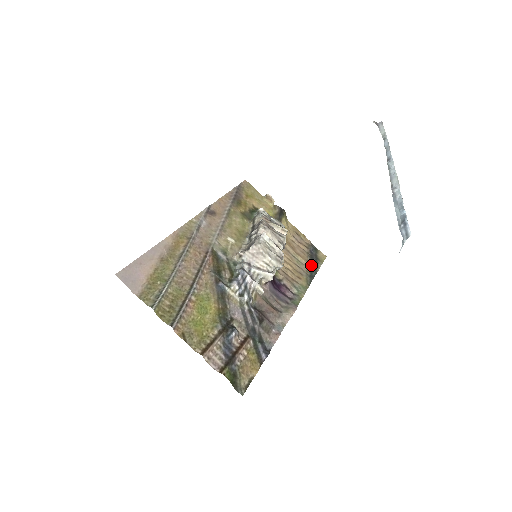
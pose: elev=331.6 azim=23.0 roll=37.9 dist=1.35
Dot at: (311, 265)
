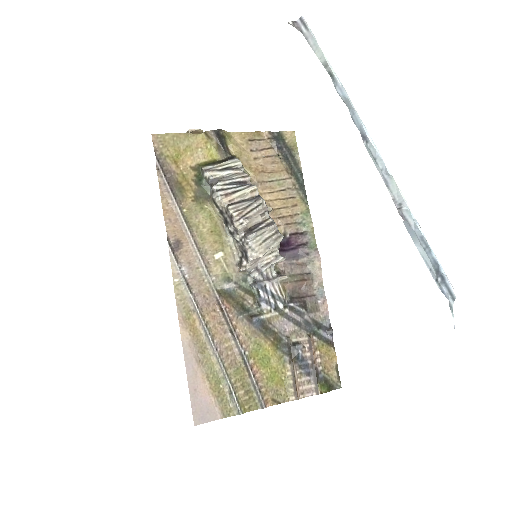
Dot at: (291, 169)
